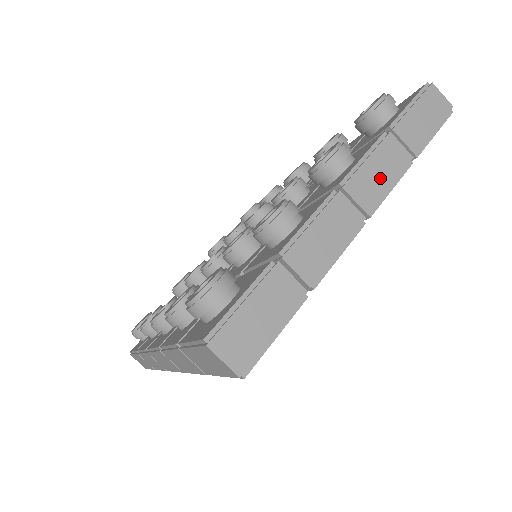
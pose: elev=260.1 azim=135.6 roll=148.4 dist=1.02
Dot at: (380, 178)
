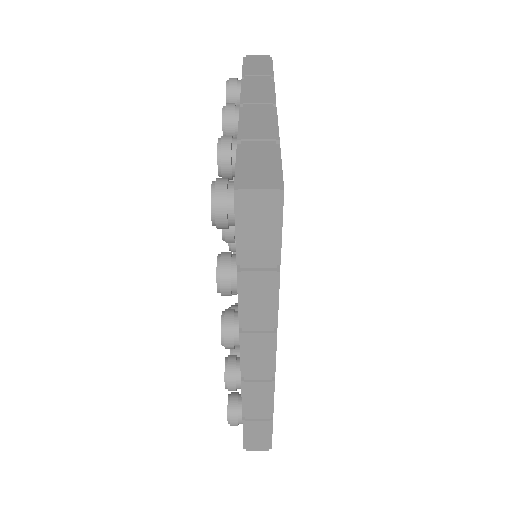
Dot at: (261, 90)
